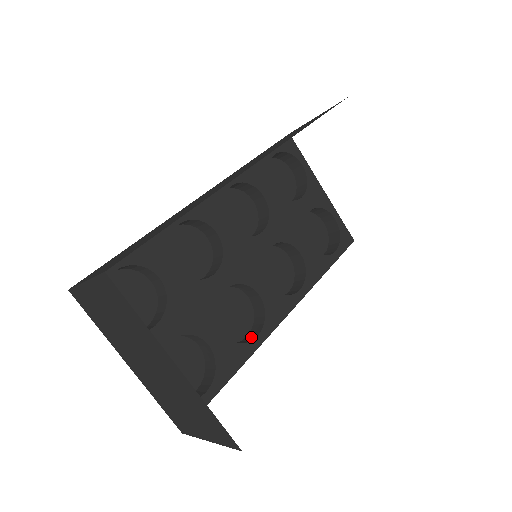
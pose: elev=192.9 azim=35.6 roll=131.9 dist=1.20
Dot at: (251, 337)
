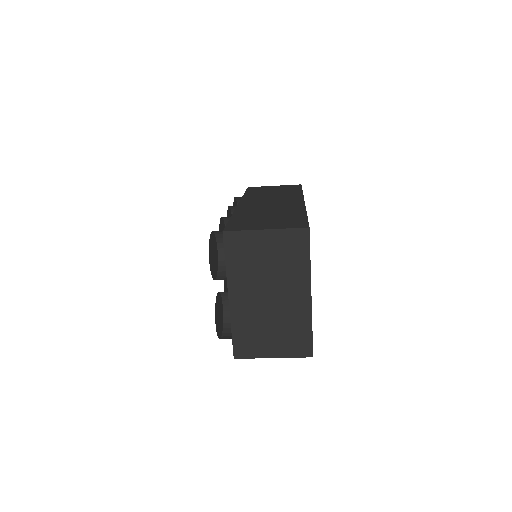
Dot at: occluded
